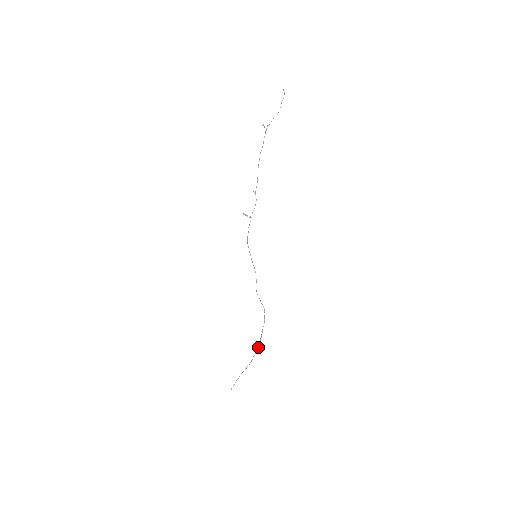
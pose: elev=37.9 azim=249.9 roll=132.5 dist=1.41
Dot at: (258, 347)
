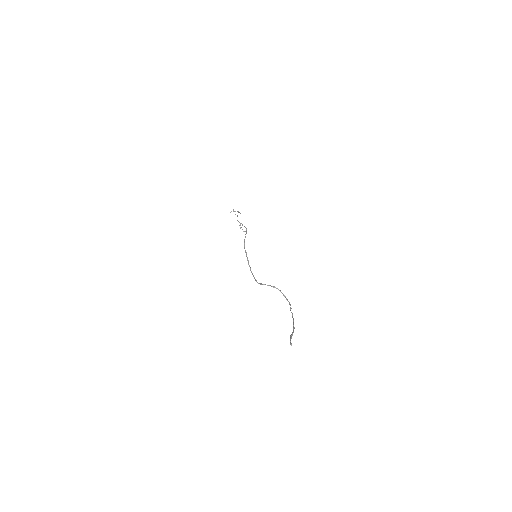
Dot at: (293, 322)
